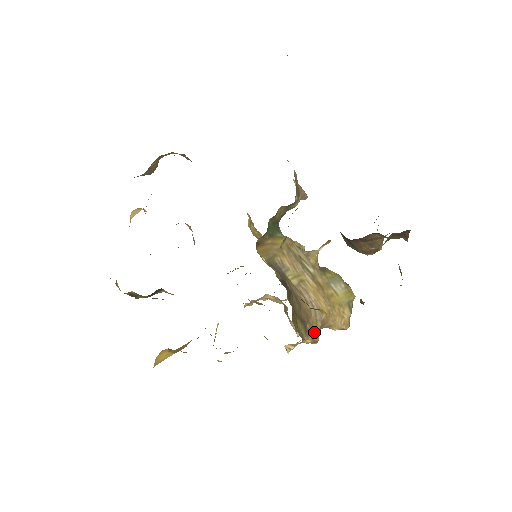
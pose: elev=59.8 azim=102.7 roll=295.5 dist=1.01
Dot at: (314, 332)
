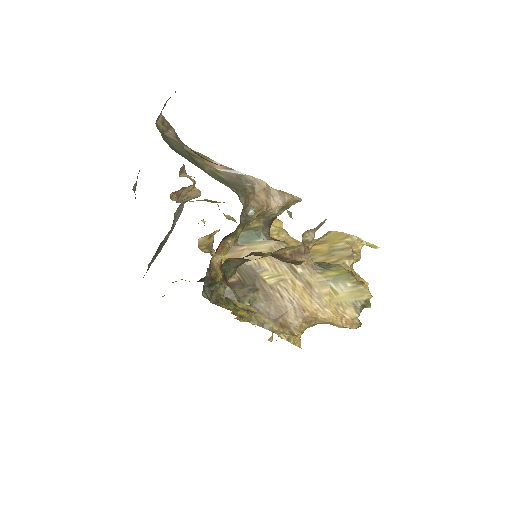
Dot at: (292, 326)
